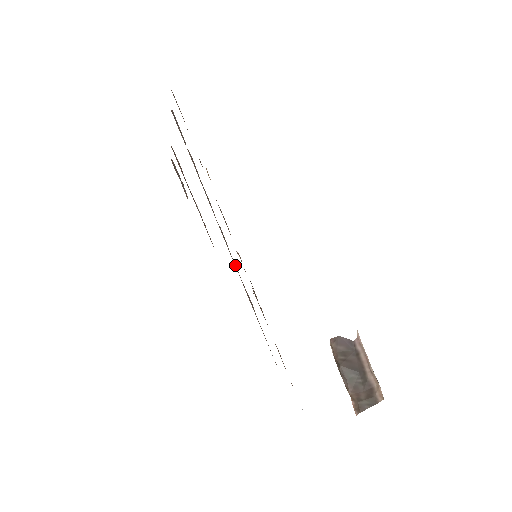
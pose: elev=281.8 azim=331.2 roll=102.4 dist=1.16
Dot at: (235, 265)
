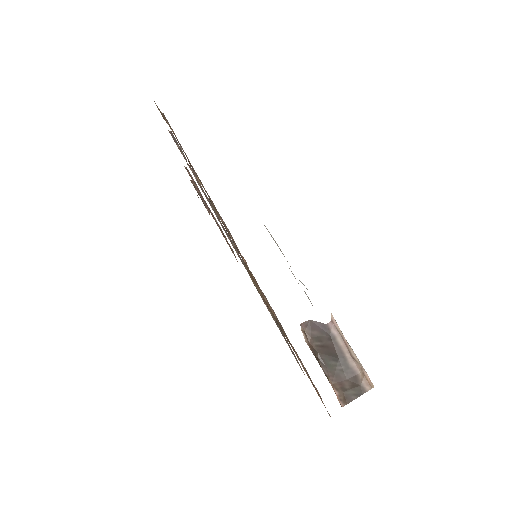
Dot at: occluded
